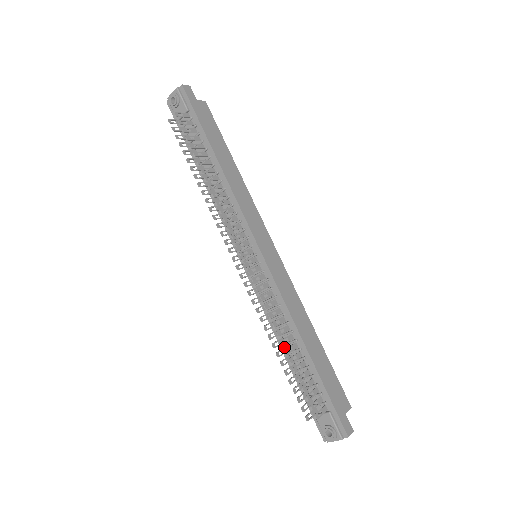
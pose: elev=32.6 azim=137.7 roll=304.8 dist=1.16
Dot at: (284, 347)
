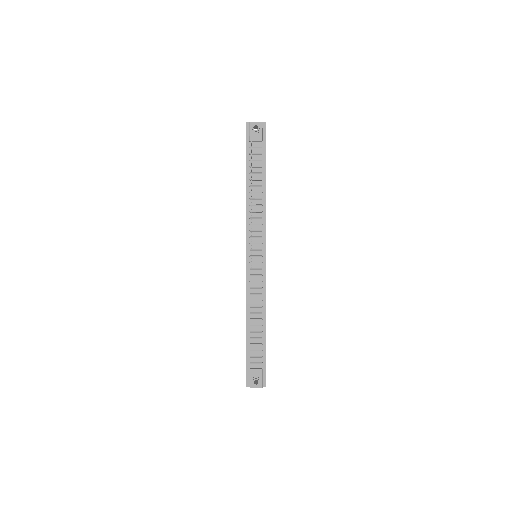
Dot at: (252, 321)
